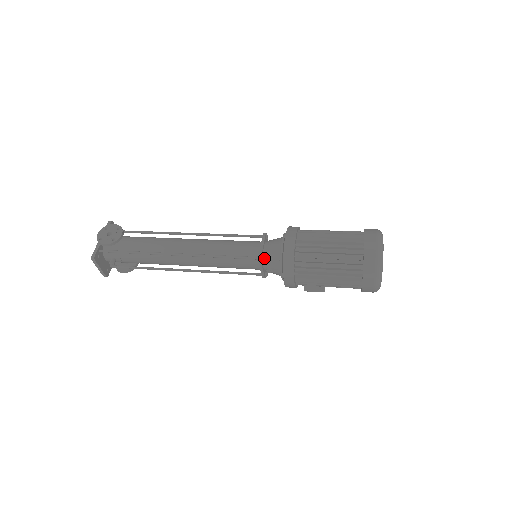
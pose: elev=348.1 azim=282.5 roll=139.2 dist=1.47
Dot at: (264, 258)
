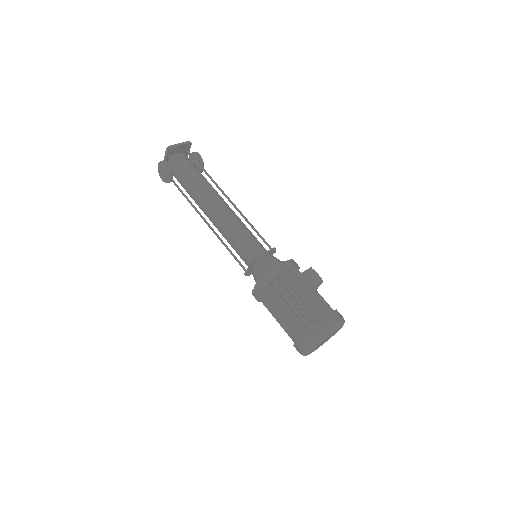
Dot at: occluded
